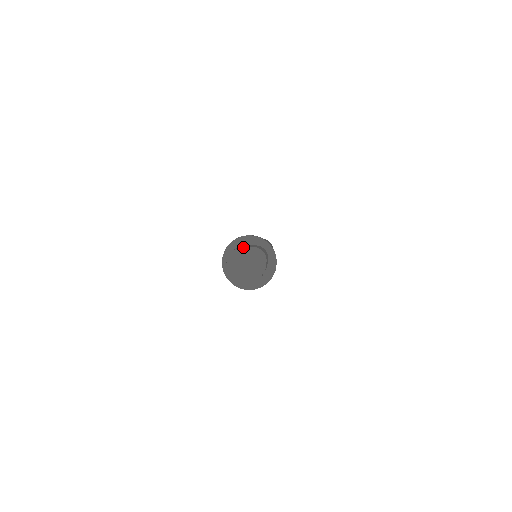
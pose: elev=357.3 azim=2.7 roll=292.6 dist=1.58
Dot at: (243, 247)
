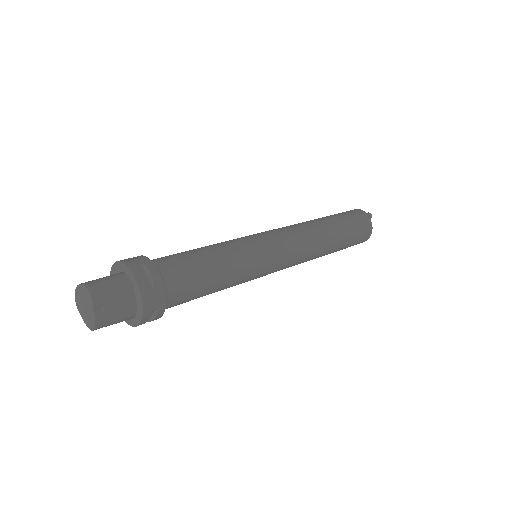
Dot at: (77, 286)
